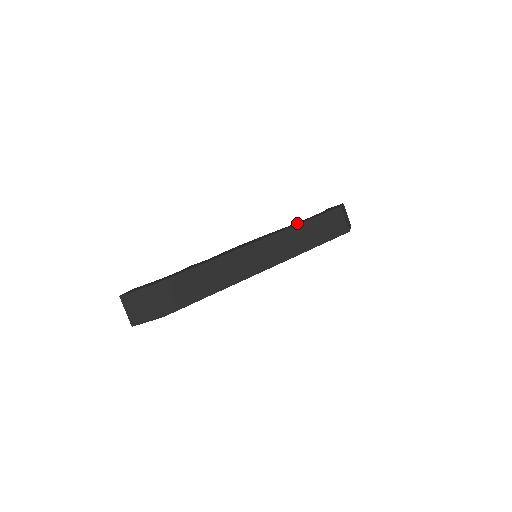
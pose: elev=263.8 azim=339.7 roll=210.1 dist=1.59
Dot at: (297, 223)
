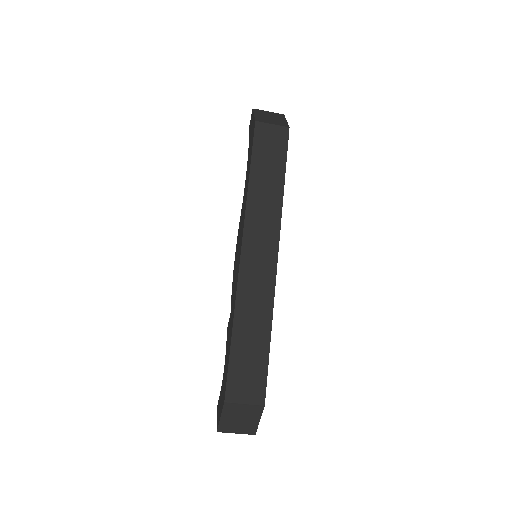
Dot at: (246, 186)
